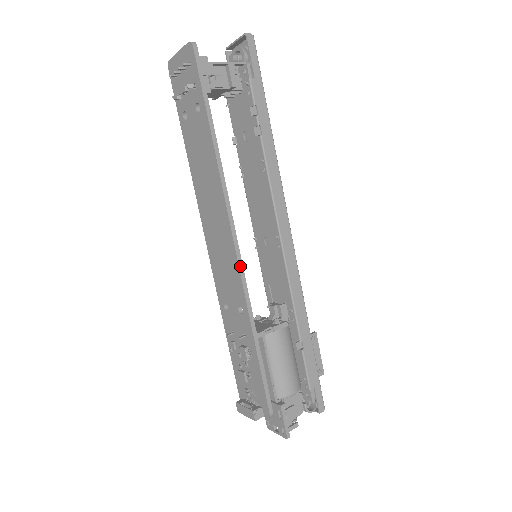
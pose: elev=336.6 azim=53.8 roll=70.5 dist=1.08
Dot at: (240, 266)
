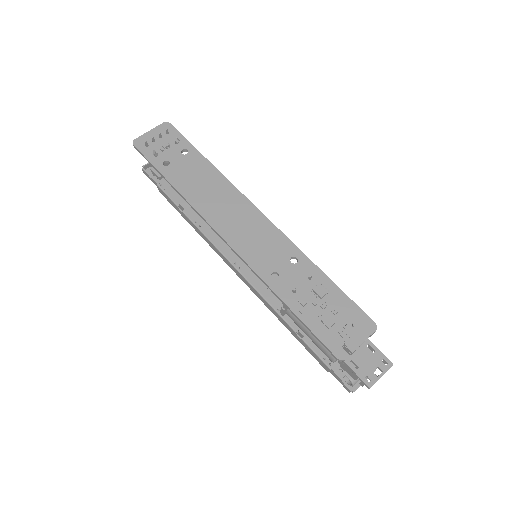
Dot at: (276, 227)
